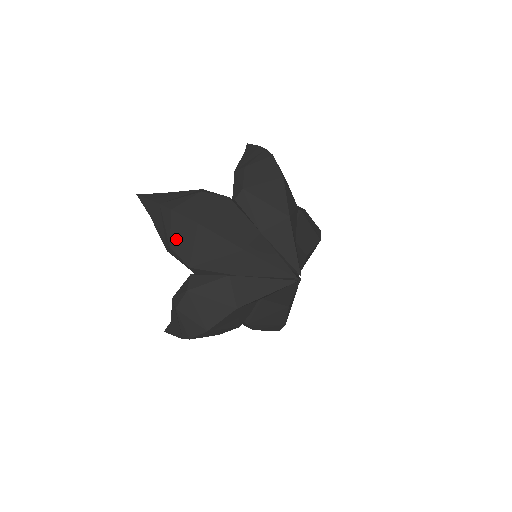
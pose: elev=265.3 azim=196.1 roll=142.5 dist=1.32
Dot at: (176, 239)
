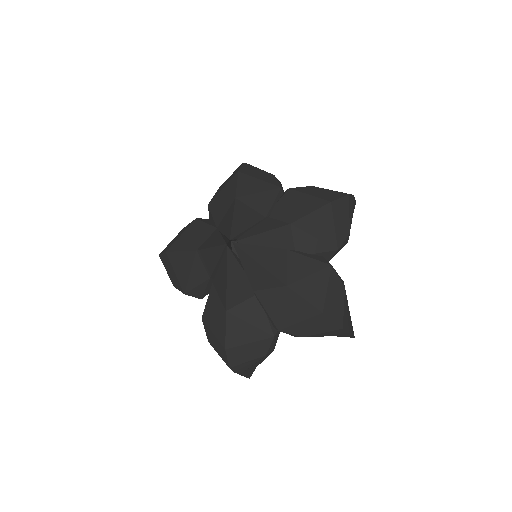
Dot at: (171, 276)
